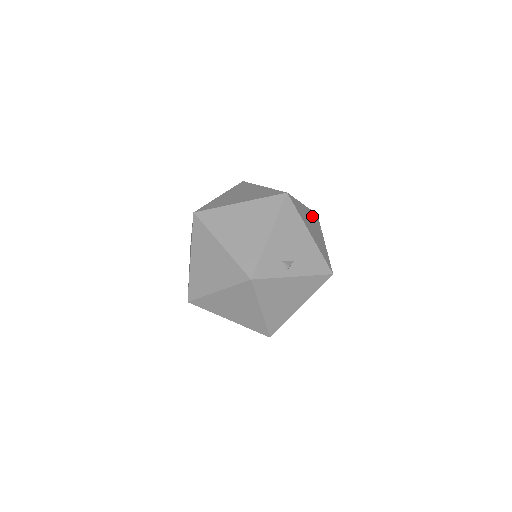
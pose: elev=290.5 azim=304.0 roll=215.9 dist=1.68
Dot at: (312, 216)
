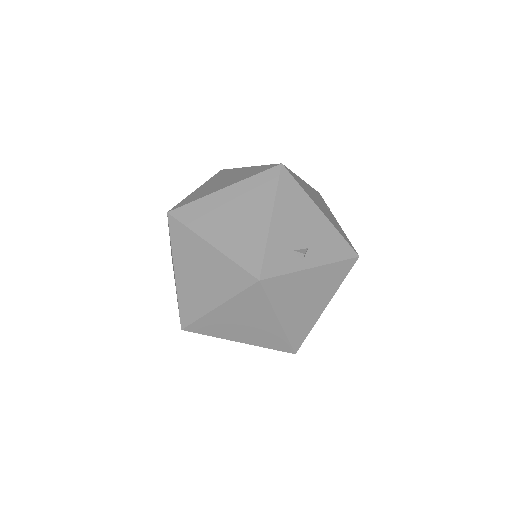
Dot at: (315, 193)
